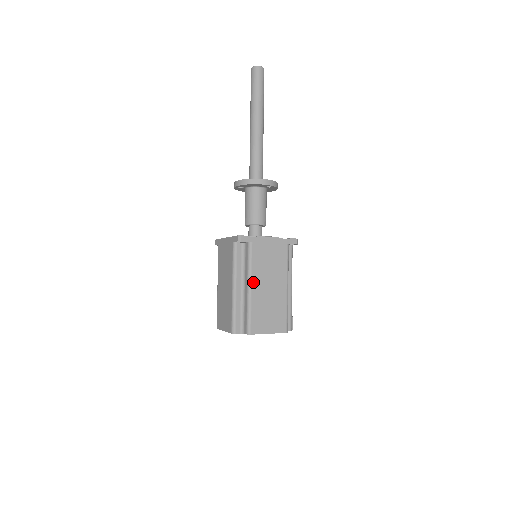
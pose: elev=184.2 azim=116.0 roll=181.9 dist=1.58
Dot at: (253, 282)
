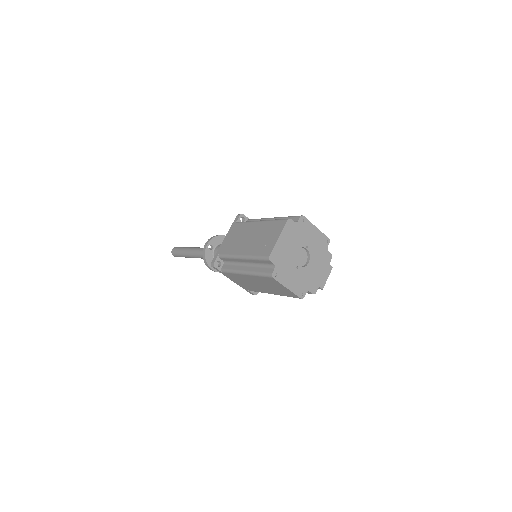
Dot at: occluded
